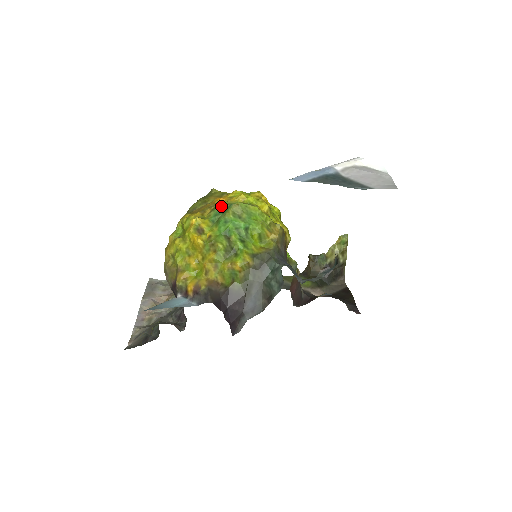
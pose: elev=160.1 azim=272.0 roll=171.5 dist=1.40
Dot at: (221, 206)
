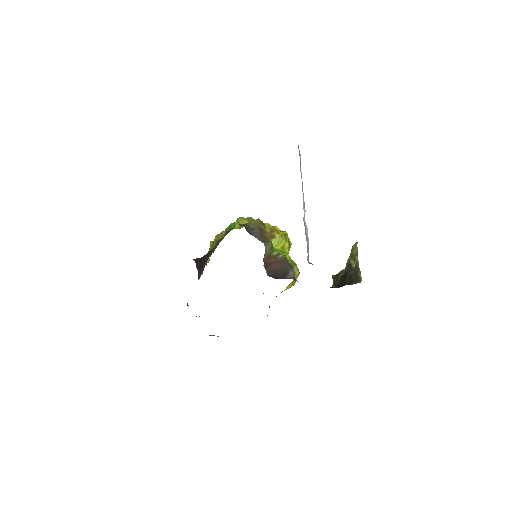
Dot at: occluded
